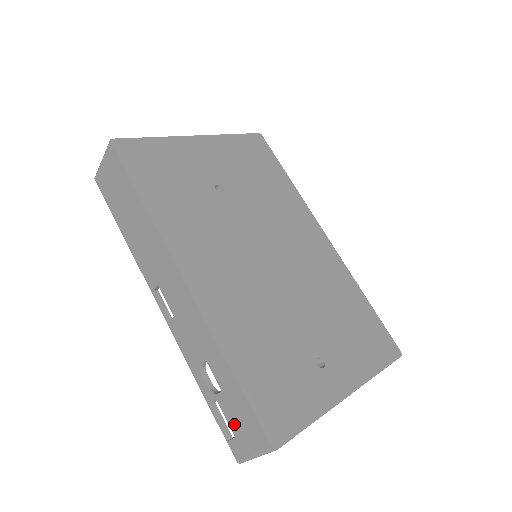
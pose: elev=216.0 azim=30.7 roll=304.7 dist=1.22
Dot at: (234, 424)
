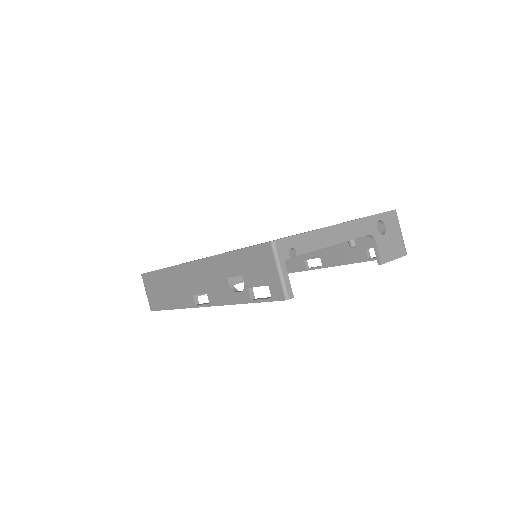
Dot at: (260, 279)
